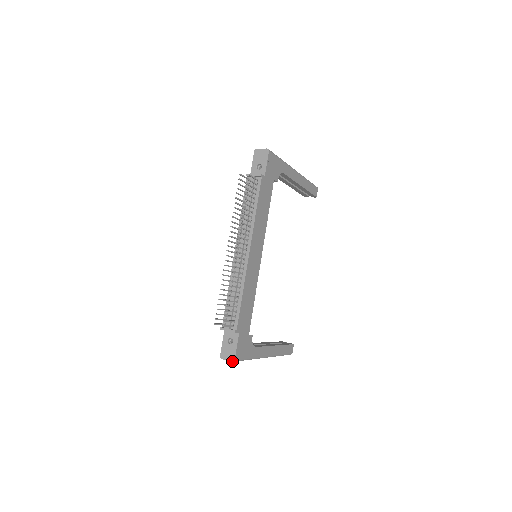
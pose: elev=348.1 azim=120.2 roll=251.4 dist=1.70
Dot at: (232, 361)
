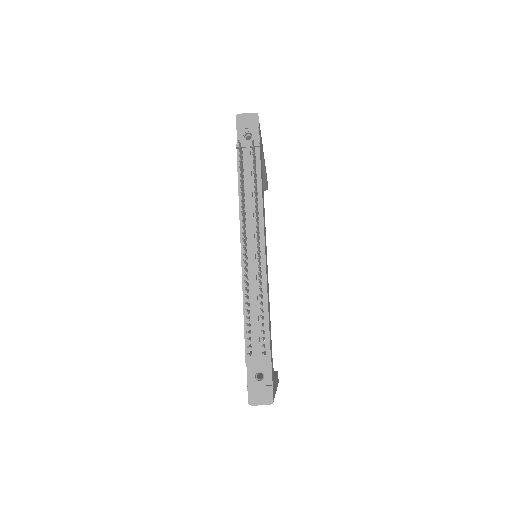
Dot at: (270, 404)
